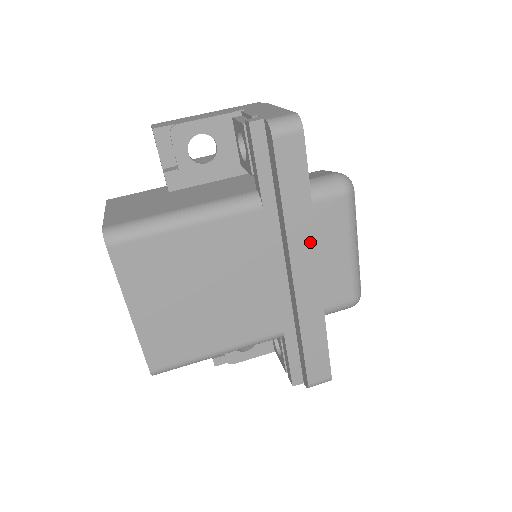
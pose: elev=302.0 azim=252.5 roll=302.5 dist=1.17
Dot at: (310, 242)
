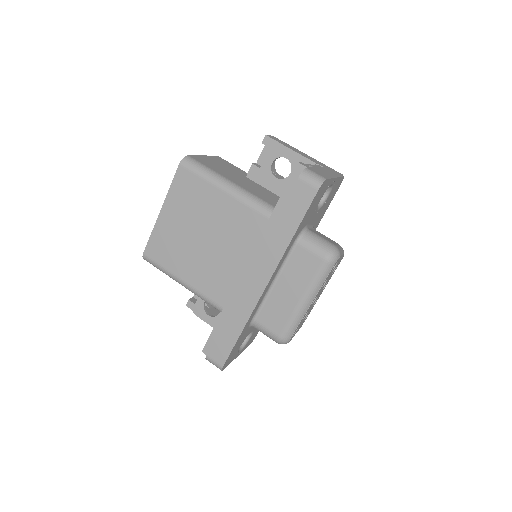
Dot at: (274, 262)
